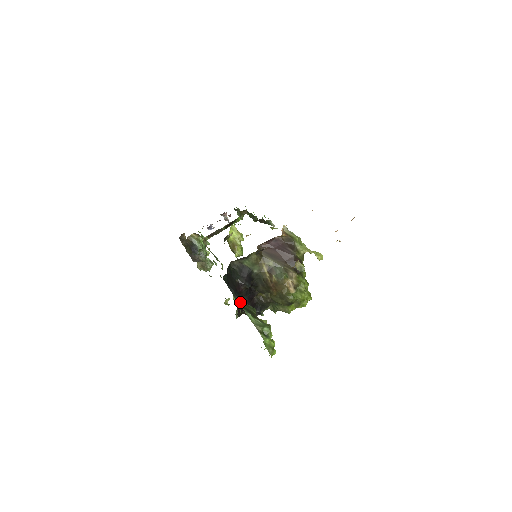
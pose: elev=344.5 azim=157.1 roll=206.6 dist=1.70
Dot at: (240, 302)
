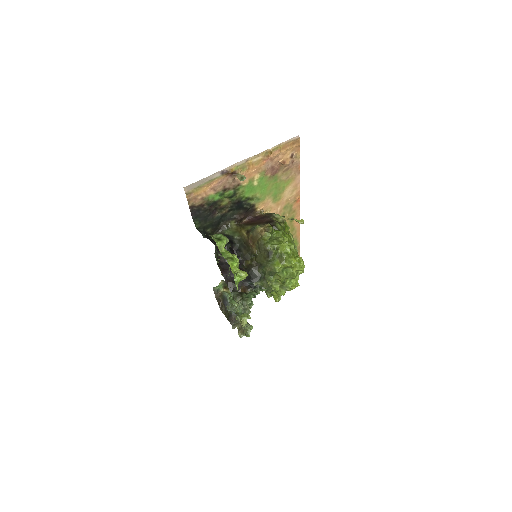
Dot at: occluded
